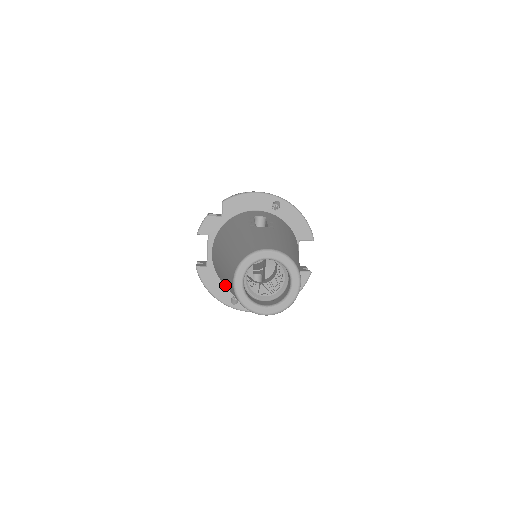
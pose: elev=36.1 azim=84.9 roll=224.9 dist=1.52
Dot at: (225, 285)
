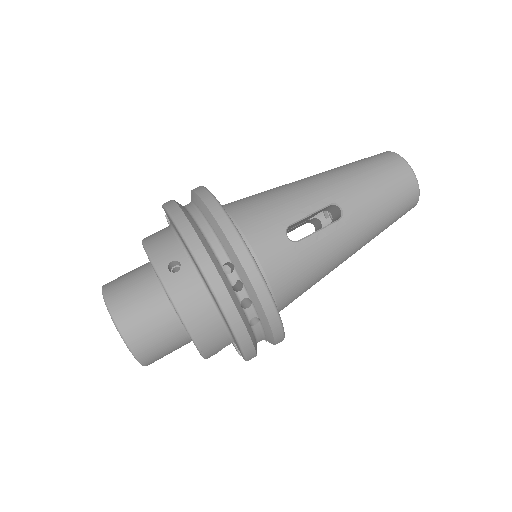
Dot at: (287, 190)
